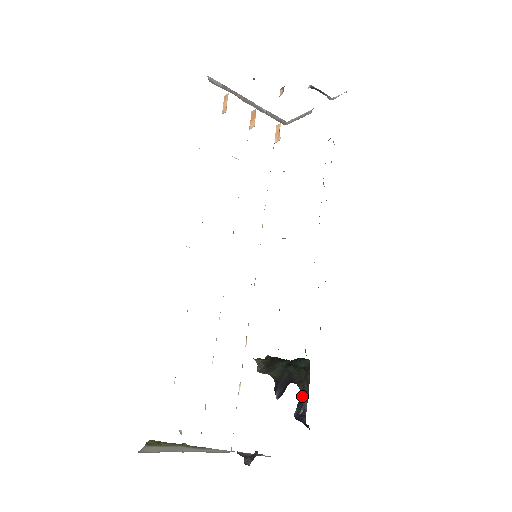
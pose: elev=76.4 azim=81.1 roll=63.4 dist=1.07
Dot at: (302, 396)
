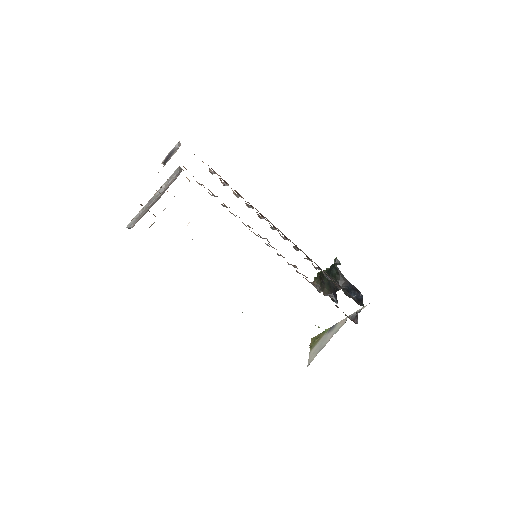
Dot at: (348, 288)
